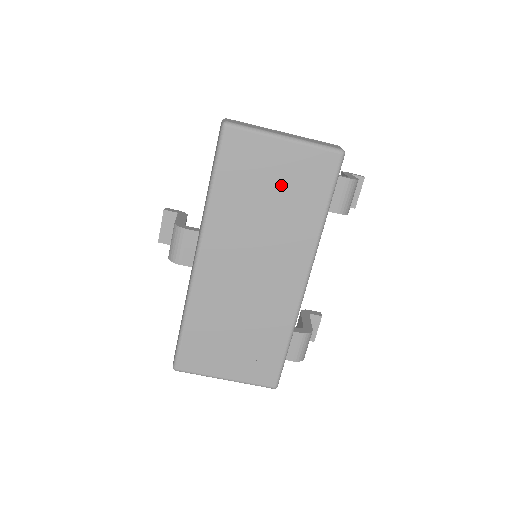
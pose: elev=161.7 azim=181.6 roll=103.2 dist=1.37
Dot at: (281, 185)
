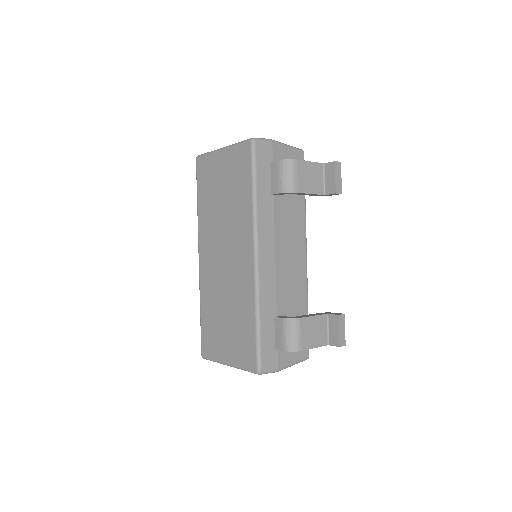
Dot at: (226, 183)
